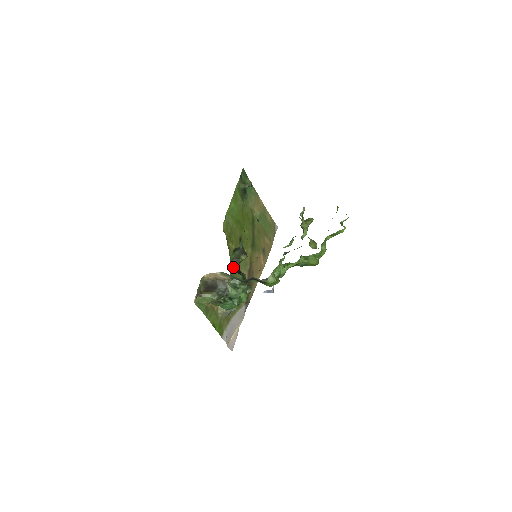
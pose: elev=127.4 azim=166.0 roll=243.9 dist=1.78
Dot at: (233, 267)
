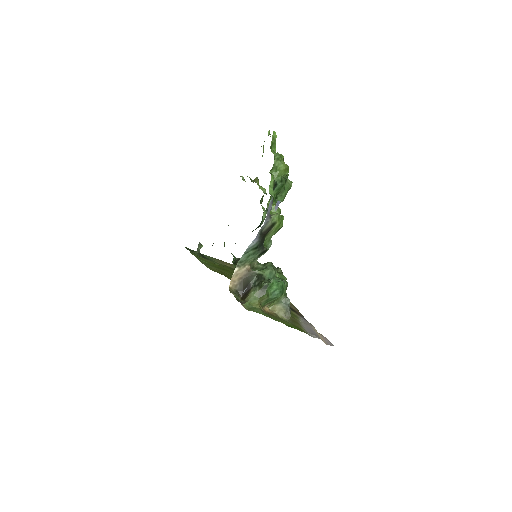
Dot at: occluded
